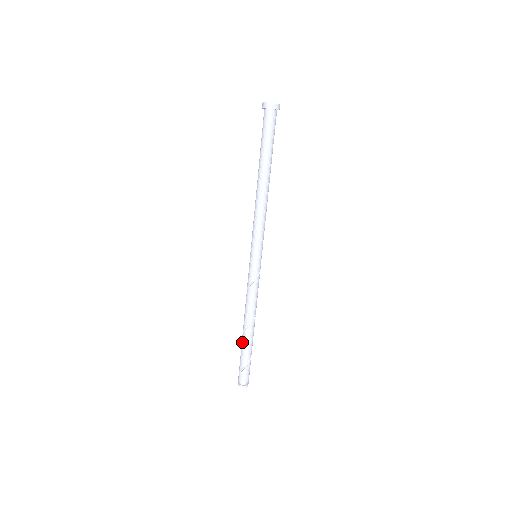
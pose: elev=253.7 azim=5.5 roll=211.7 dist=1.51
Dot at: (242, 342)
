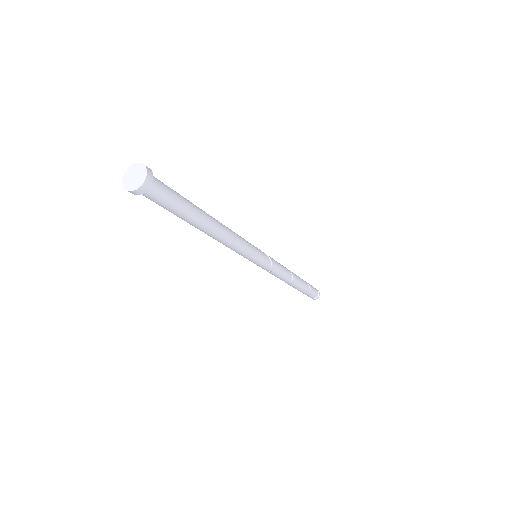
Dot at: occluded
